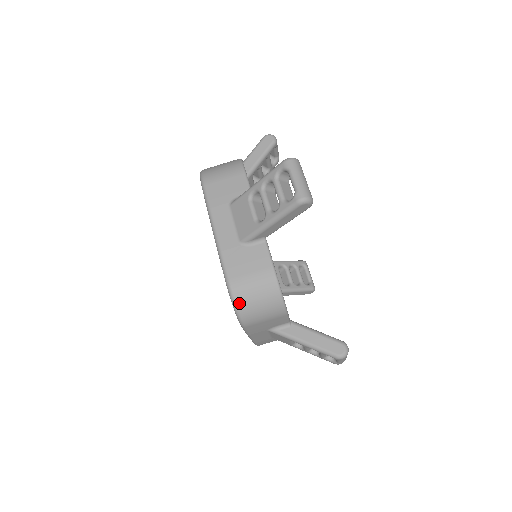
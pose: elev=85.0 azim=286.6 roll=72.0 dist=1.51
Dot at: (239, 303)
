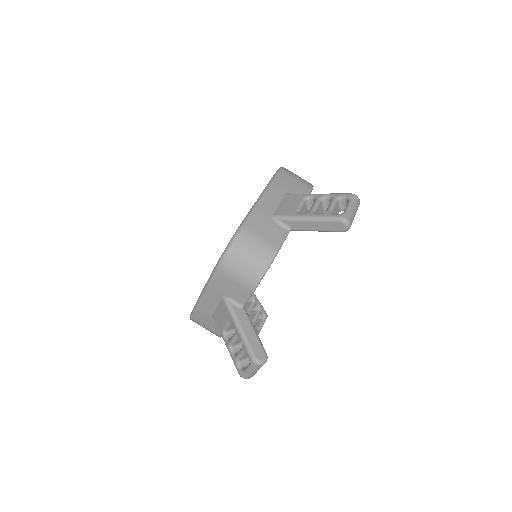
Dot at: (235, 246)
